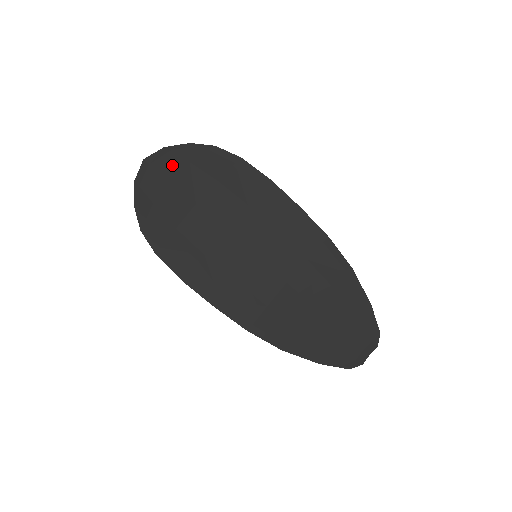
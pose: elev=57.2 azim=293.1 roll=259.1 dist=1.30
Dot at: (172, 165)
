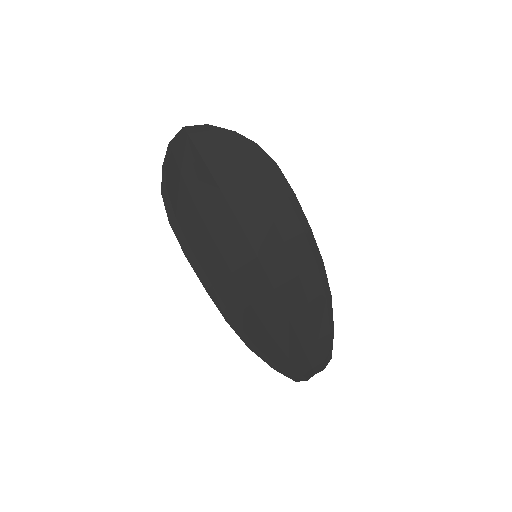
Dot at: (210, 144)
